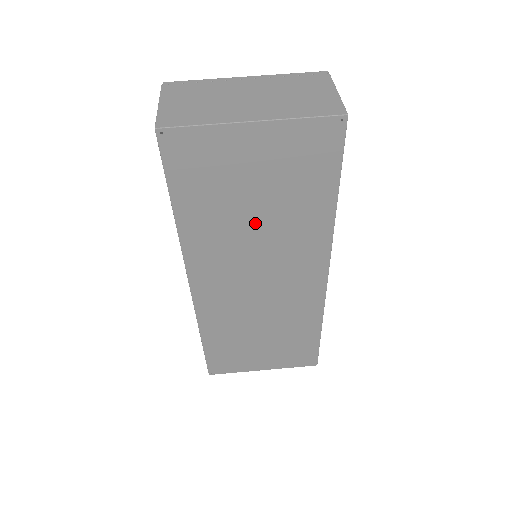
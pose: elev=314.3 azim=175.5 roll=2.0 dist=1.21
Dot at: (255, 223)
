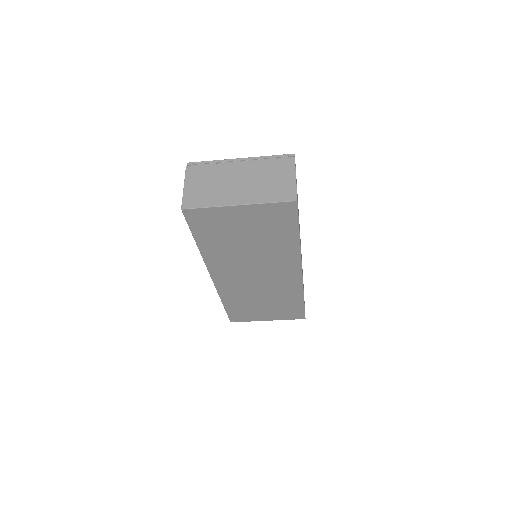
Dot at: (248, 249)
